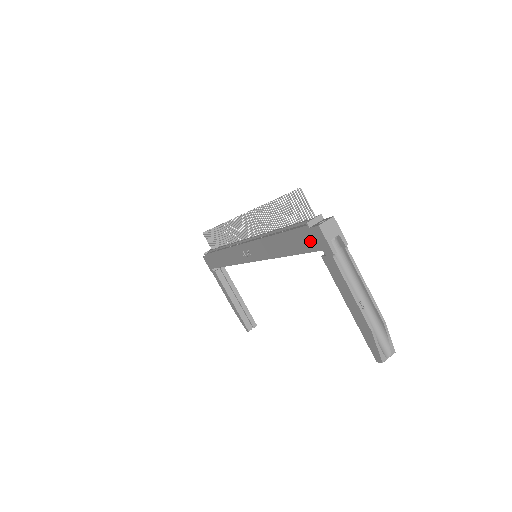
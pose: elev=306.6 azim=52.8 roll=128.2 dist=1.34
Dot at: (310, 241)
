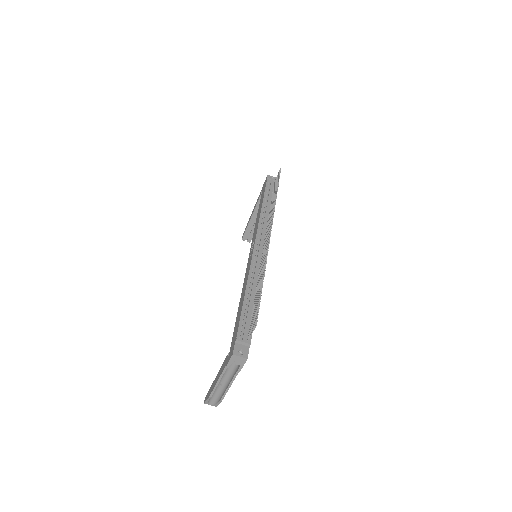
Dot at: (233, 341)
